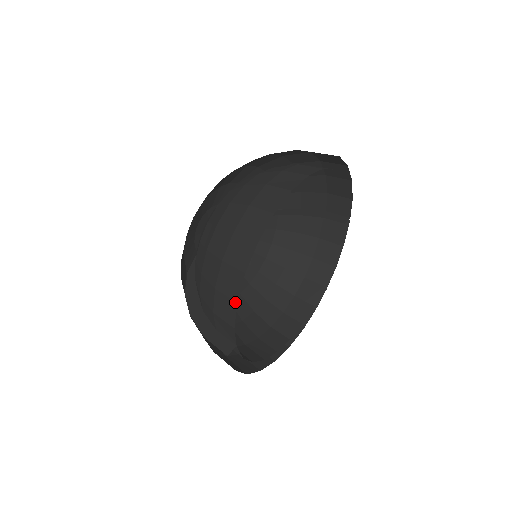
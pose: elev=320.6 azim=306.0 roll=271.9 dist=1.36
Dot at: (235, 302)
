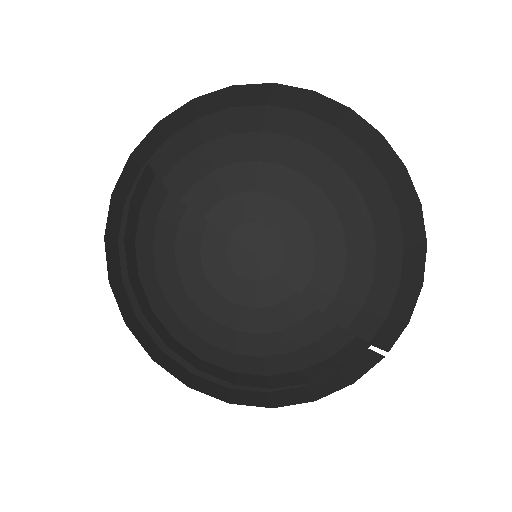
Dot at: occluded
